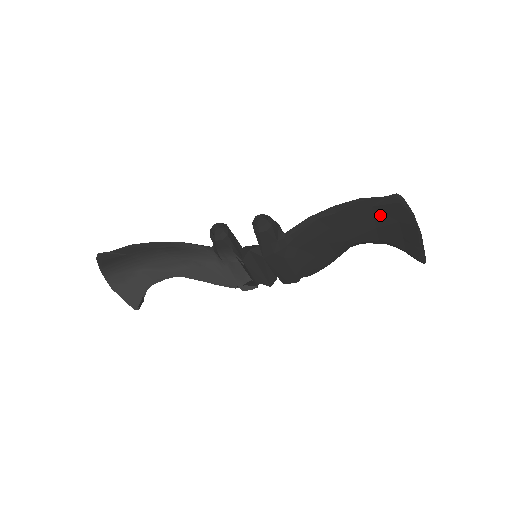
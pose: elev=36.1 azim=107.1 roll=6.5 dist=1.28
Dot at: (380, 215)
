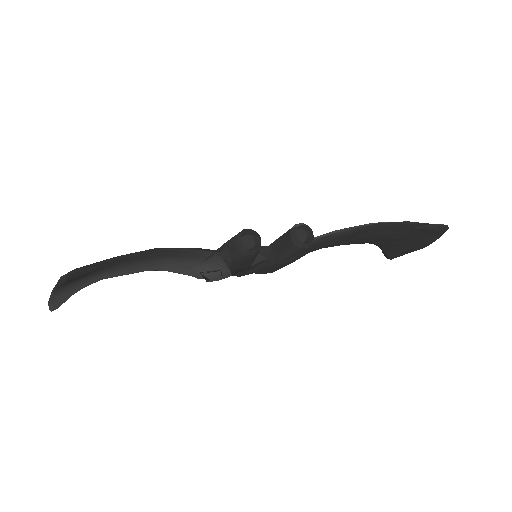
Dot at: (408, 233)
